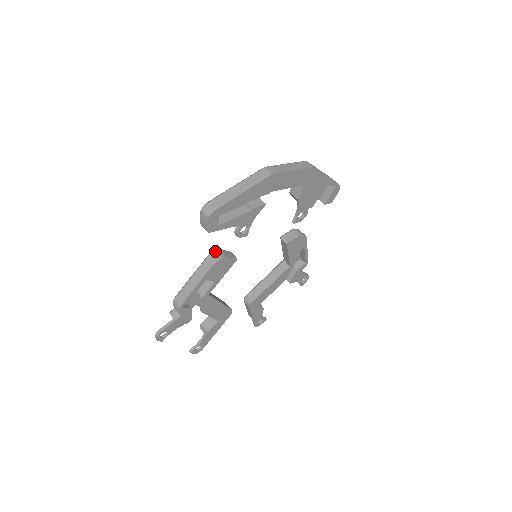
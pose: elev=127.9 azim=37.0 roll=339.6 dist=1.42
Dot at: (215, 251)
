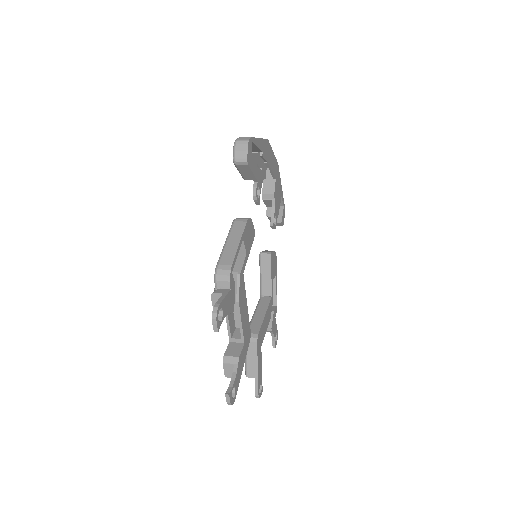
Dot at: occluded
